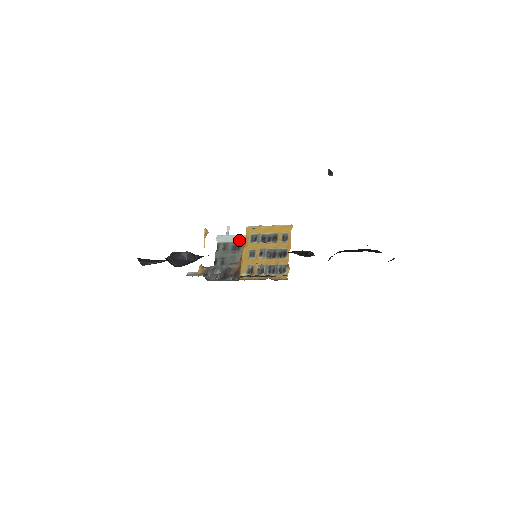
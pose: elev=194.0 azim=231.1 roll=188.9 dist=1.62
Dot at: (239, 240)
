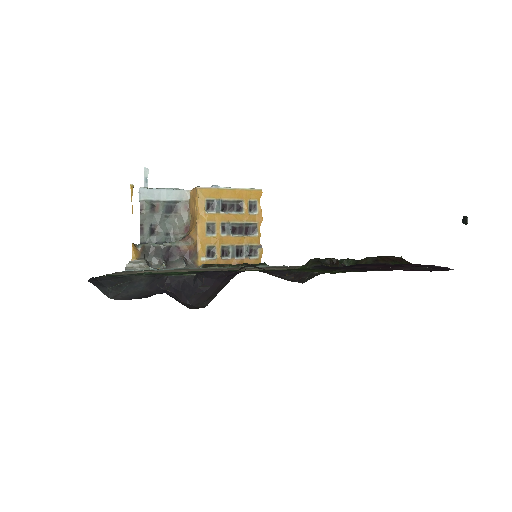
Dot at: (175, 198)
